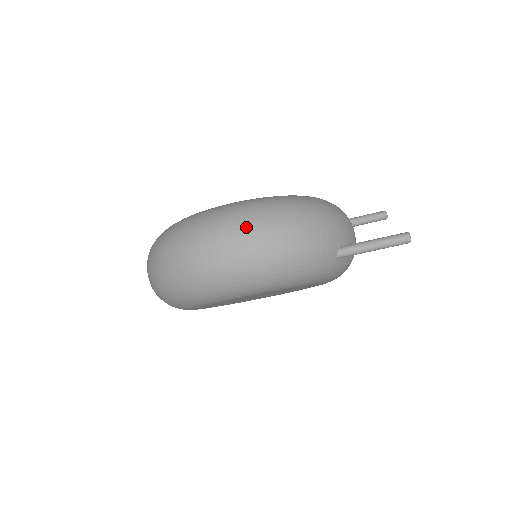
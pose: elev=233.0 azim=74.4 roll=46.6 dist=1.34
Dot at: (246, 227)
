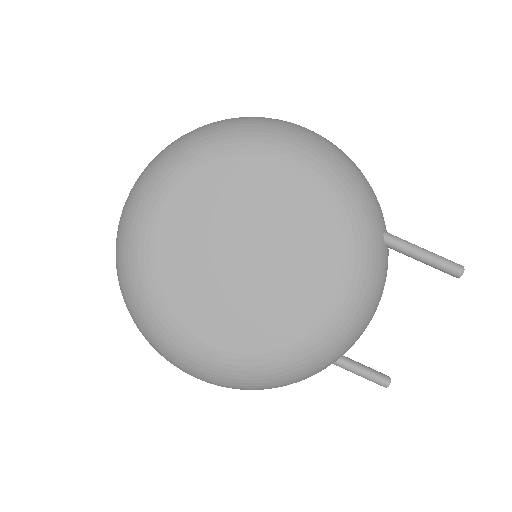
Dot at: occluded
